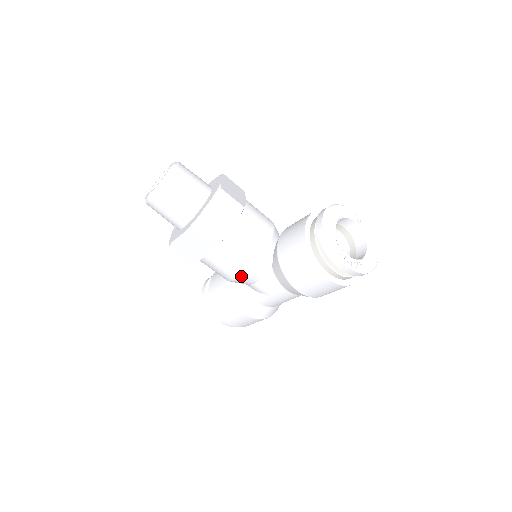
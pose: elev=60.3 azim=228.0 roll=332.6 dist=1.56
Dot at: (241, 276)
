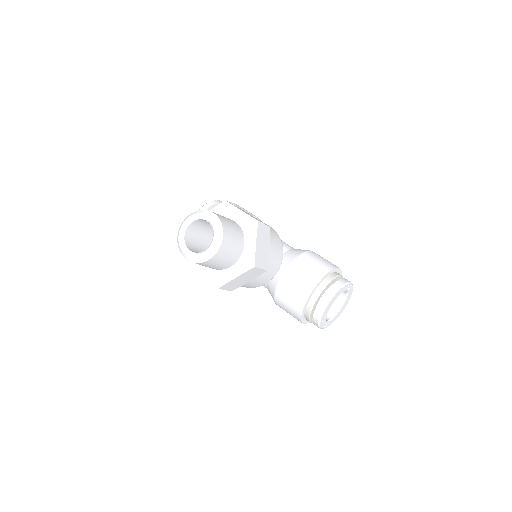
Dot at: occluded
